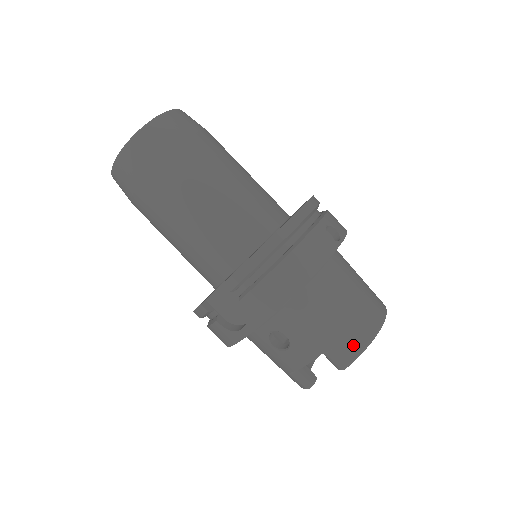
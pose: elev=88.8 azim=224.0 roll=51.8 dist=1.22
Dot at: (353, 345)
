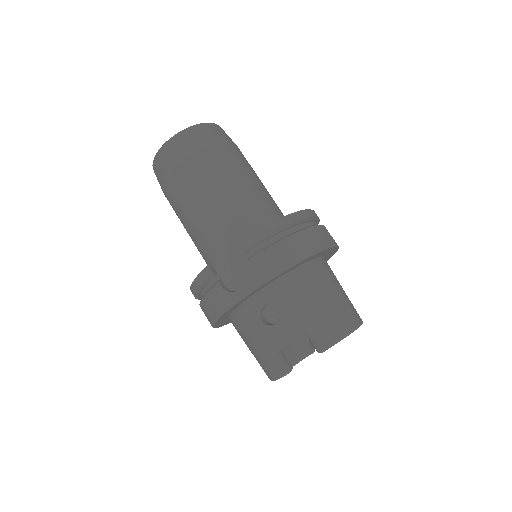
Dot at: (335, 329)
